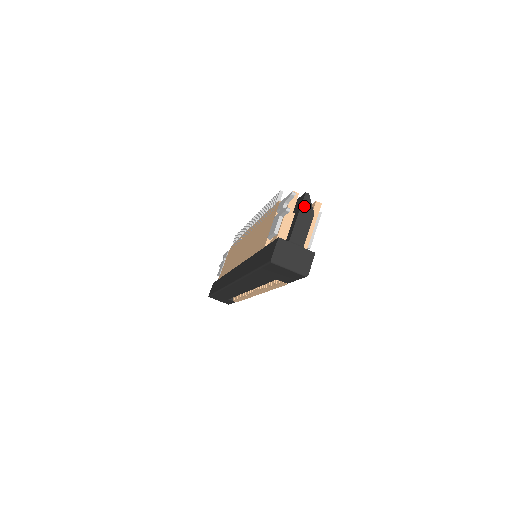
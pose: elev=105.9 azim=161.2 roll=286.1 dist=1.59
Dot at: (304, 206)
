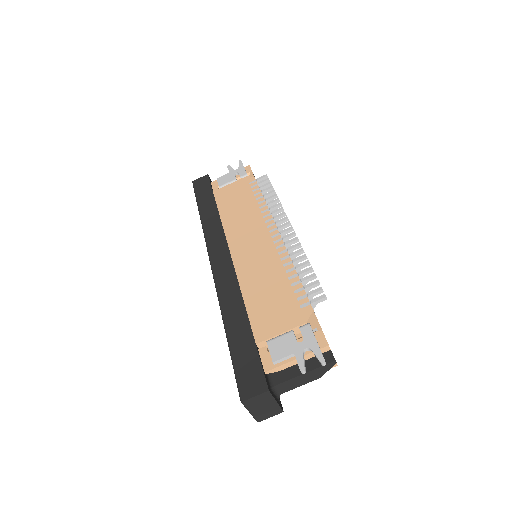
Dot at: (320, 369)
